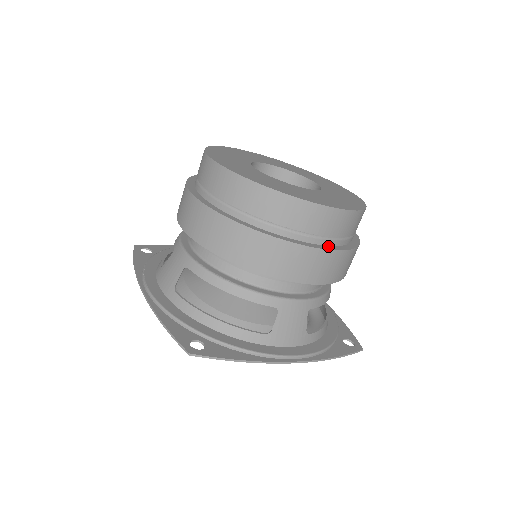
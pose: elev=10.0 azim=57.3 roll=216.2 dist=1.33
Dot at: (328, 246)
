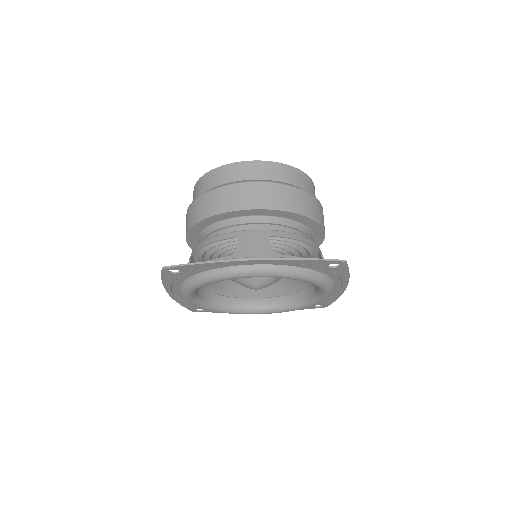
Dot at: occluded
